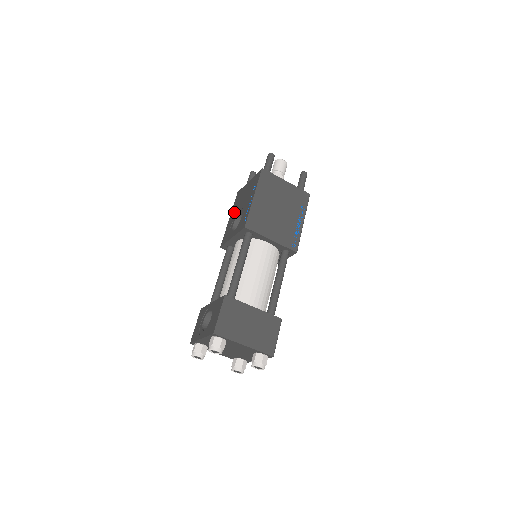
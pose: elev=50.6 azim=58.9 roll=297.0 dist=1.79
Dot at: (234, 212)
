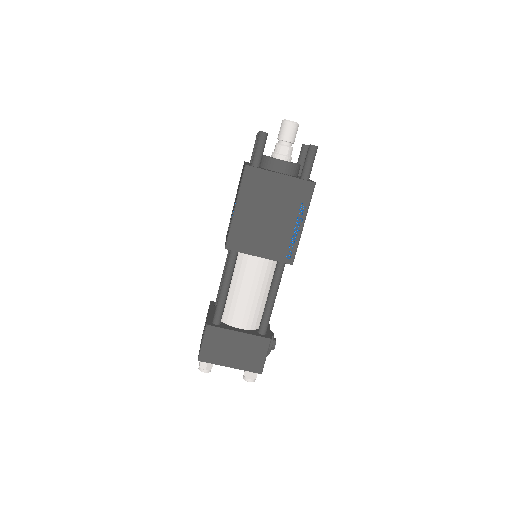
Dot at: occluded
